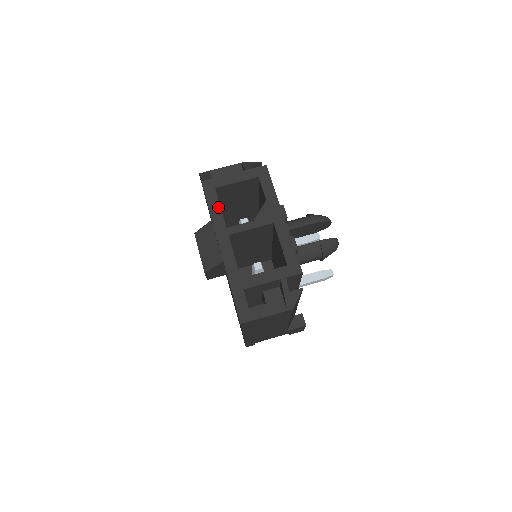
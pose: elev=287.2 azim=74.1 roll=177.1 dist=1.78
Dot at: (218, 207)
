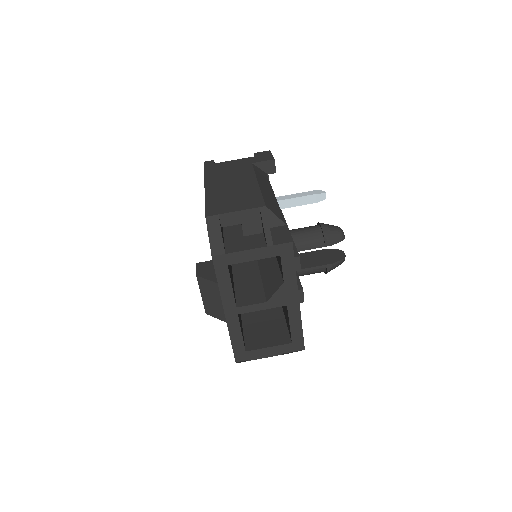
Dot at: (229, 286)
